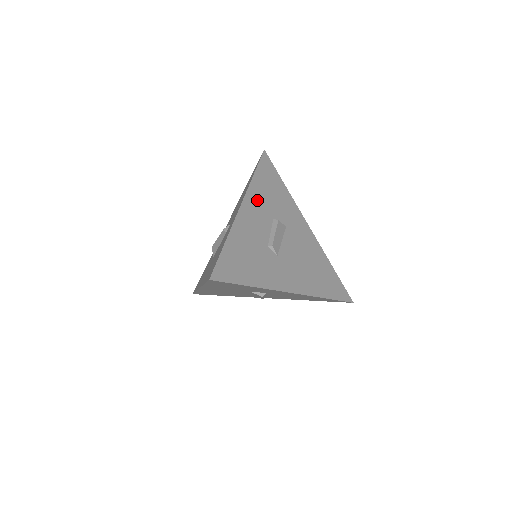
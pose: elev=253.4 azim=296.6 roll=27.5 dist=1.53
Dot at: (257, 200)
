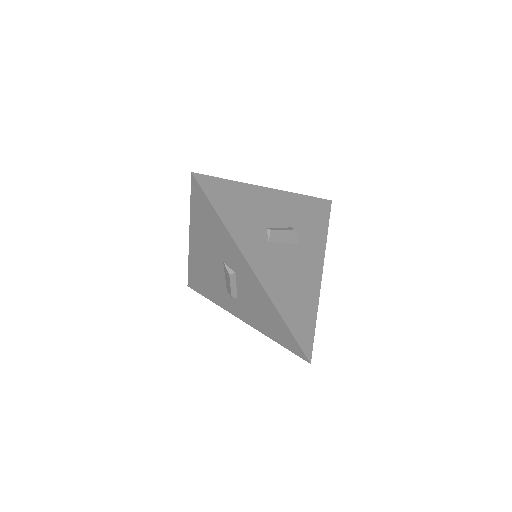
Dot at: (290, 205)
